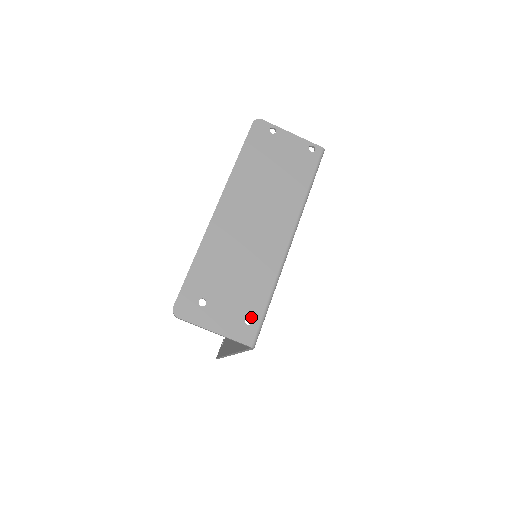
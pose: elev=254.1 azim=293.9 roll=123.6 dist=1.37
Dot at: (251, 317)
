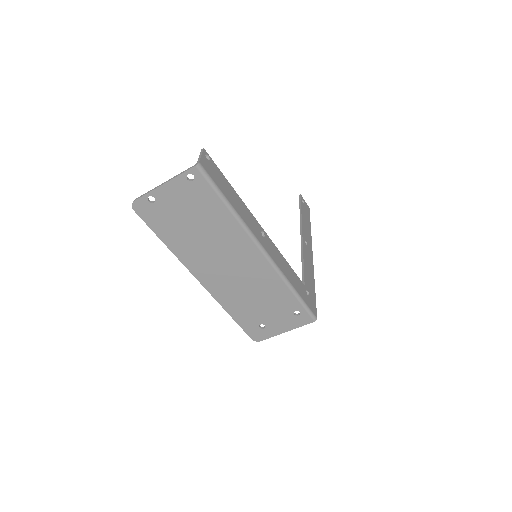
Dot at: occluded
